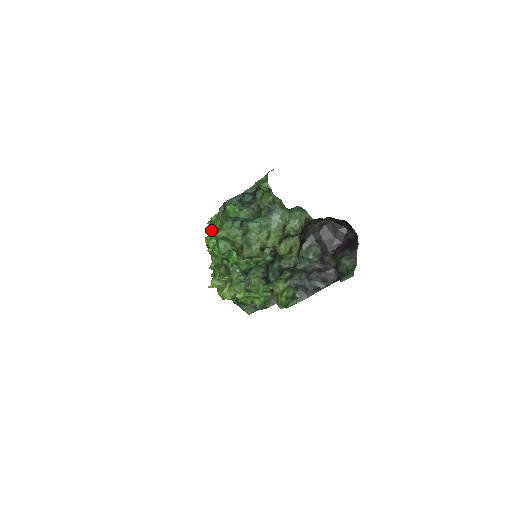
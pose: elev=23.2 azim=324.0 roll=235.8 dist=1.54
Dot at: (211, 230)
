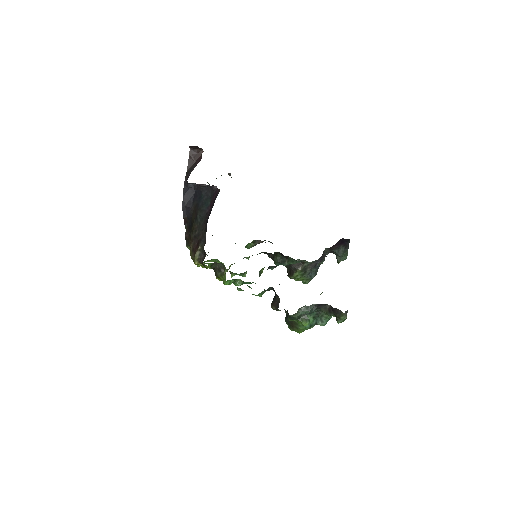
Dot at: (227, 281)
